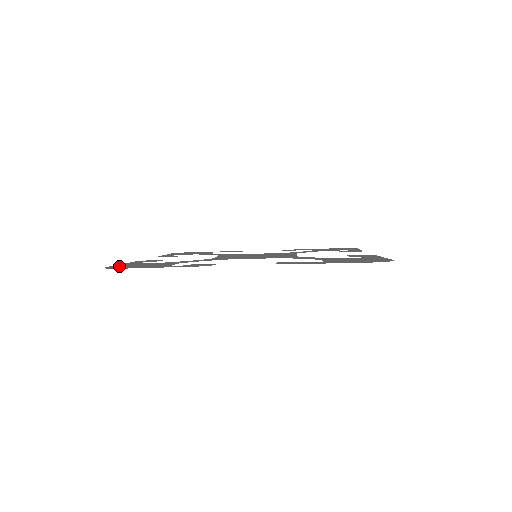
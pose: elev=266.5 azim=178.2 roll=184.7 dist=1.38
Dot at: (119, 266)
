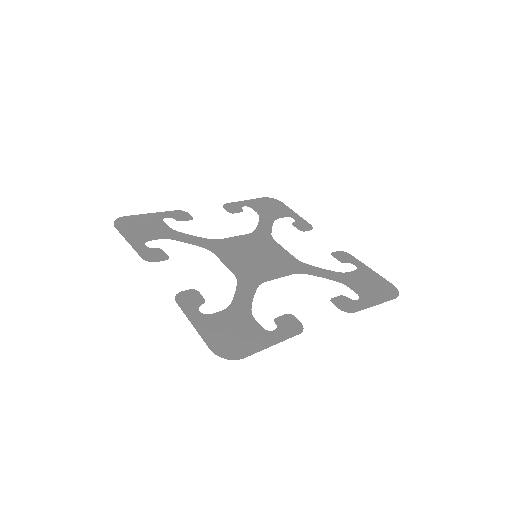
Dot at: (218, 343)
